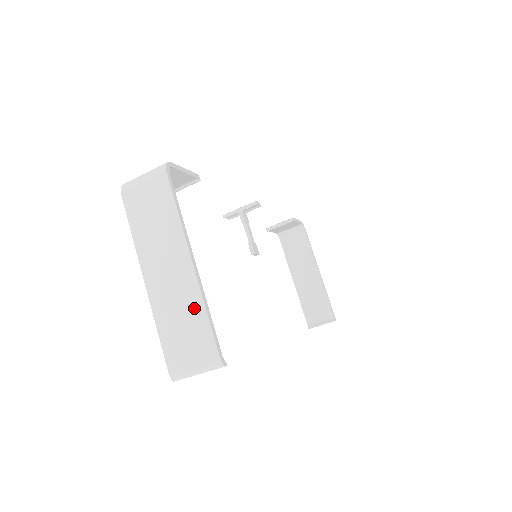
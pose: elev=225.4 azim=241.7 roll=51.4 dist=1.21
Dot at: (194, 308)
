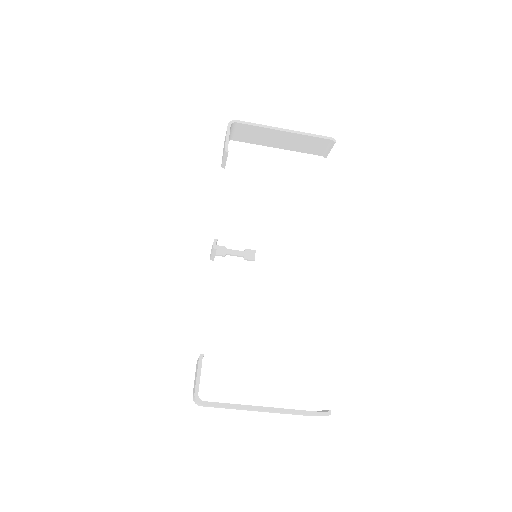
Dot at: occluded
